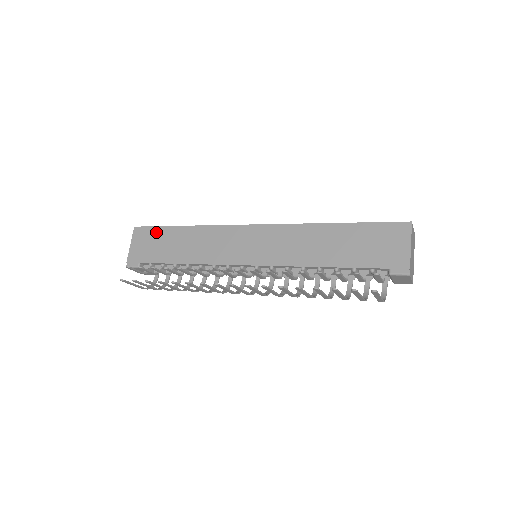
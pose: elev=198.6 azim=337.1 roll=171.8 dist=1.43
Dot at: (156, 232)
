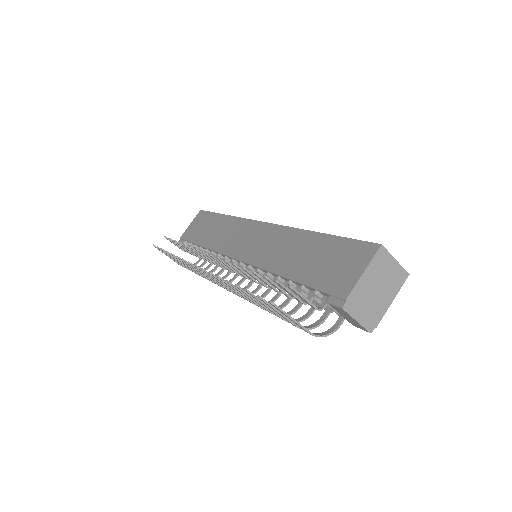
Dot at: (207, 216)
